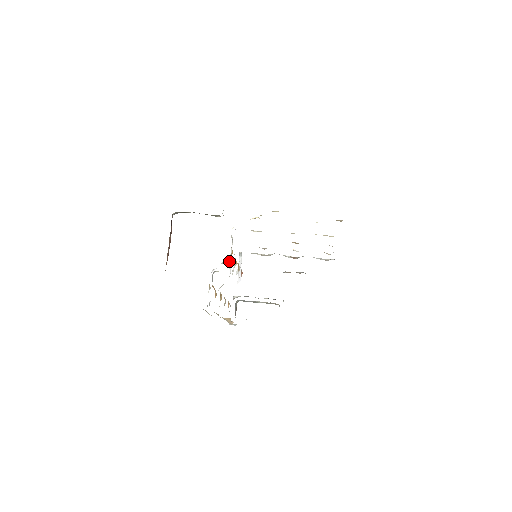
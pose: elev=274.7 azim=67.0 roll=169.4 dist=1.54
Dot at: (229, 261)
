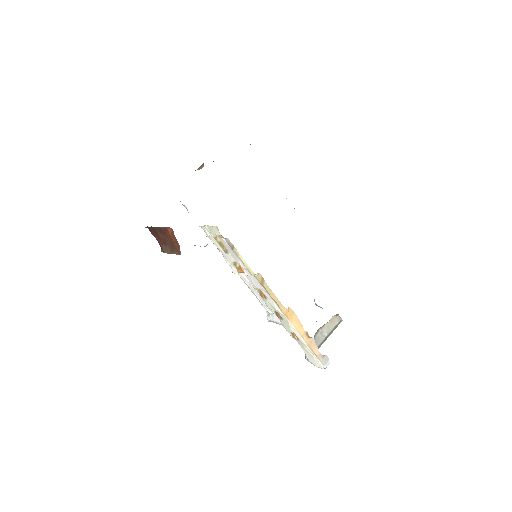
Dot at: occluded
